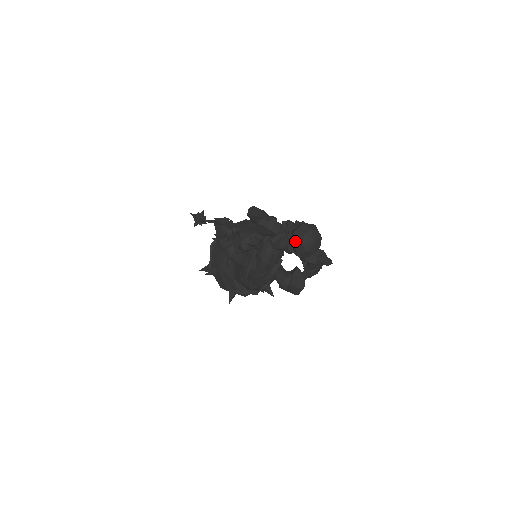
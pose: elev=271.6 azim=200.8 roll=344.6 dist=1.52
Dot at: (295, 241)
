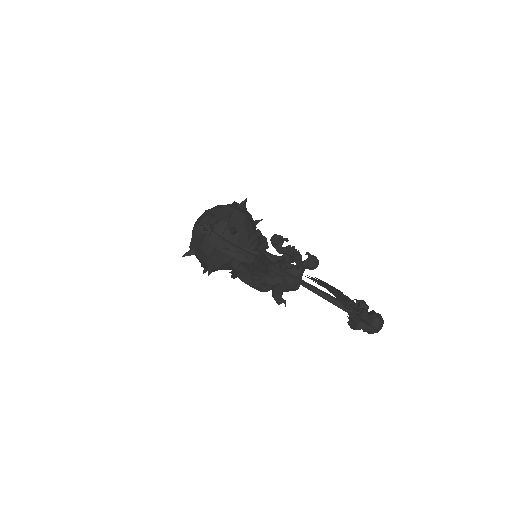
Dot at: (374, 332)
